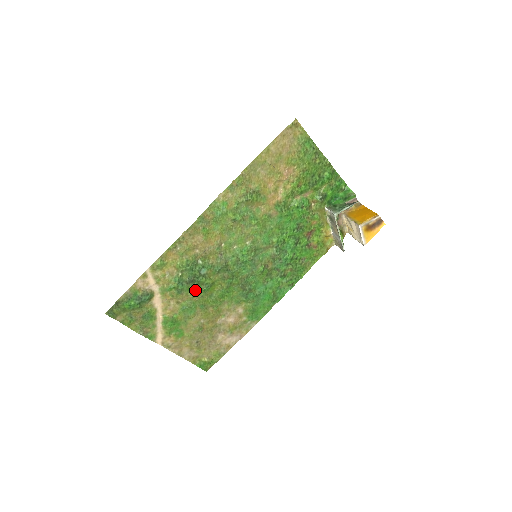
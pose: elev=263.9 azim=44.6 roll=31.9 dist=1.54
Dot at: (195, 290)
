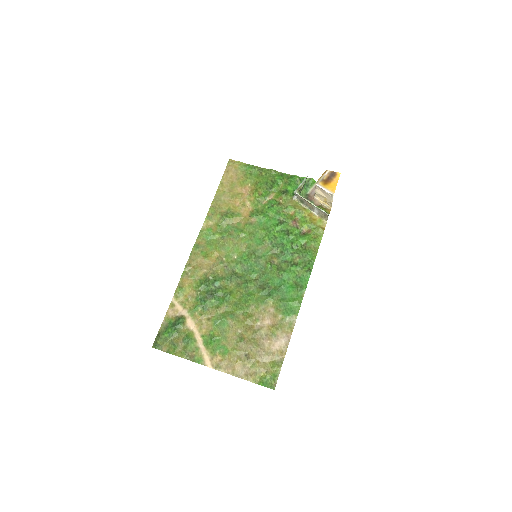
Dot at: (218, 303)
